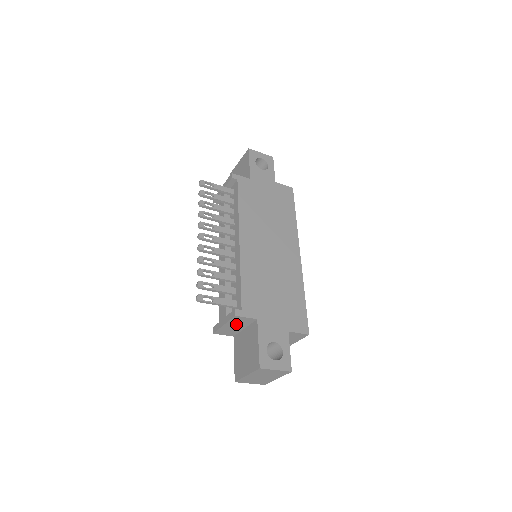
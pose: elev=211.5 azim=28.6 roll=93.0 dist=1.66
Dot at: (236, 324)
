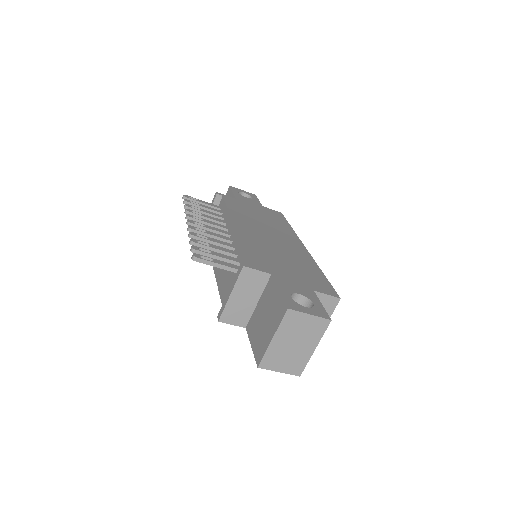
Dot at: (246, 291)
